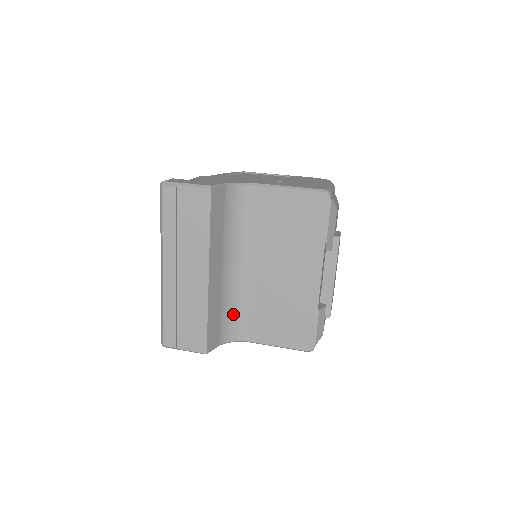
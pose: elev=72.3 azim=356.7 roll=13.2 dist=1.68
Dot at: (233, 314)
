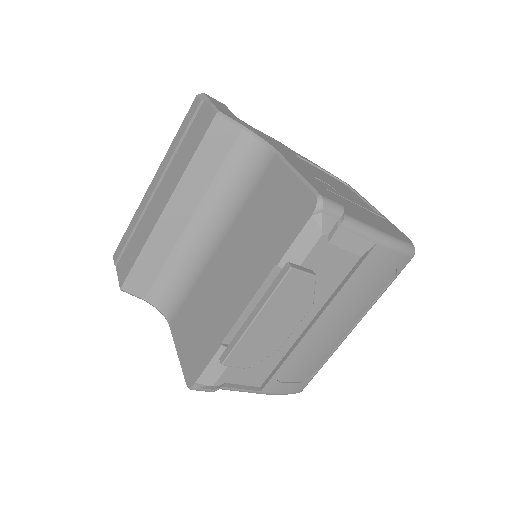
Dot at: (176, 282)
